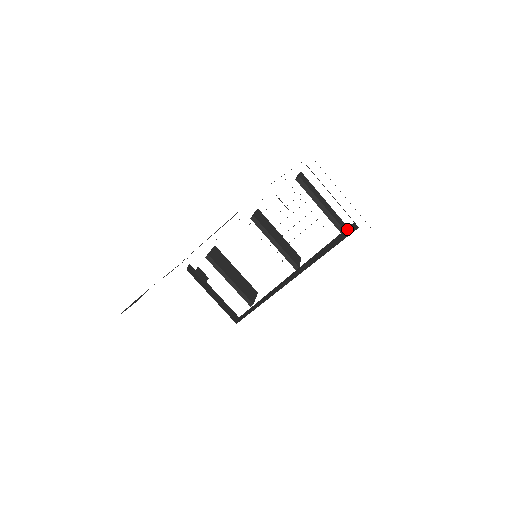
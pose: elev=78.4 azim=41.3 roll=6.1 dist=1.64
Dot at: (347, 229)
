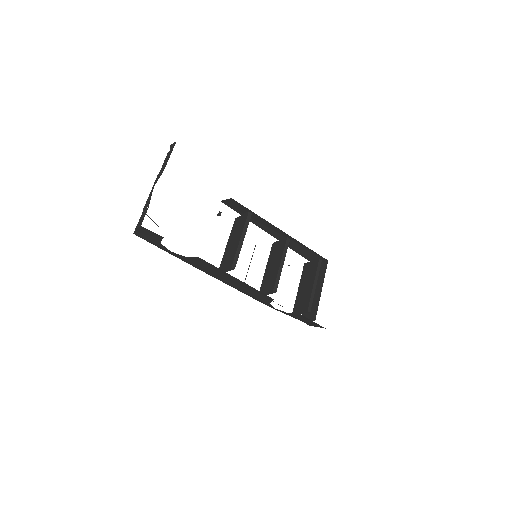
Dot at: occluded
